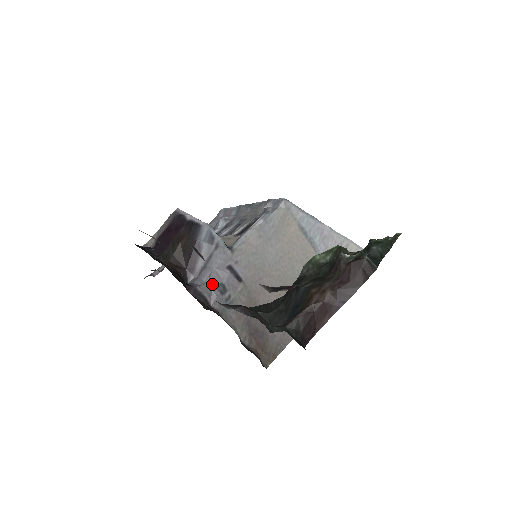
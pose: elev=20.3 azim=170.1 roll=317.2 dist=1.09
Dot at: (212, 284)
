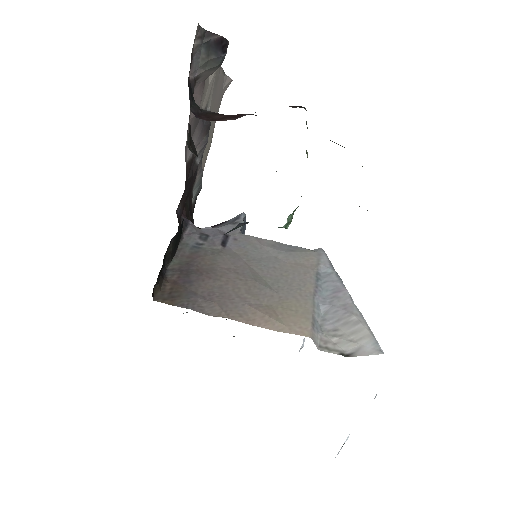
Dot at: (202, 231)
